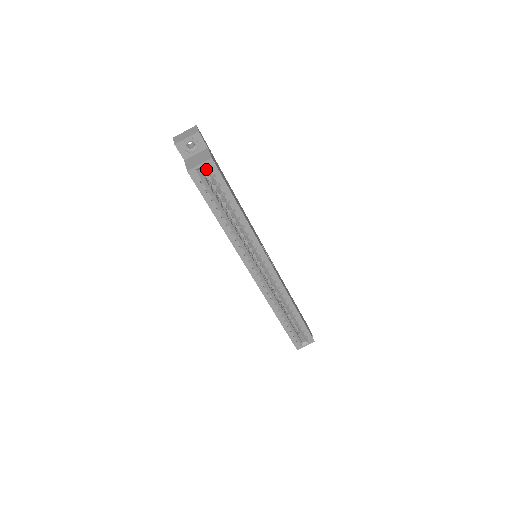
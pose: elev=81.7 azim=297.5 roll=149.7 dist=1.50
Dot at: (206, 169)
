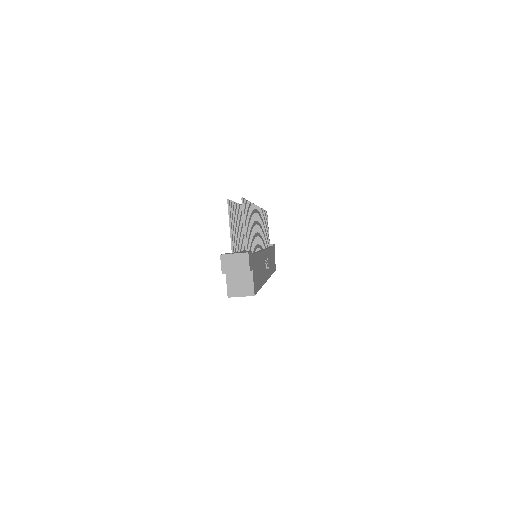
Dot at: occluded
